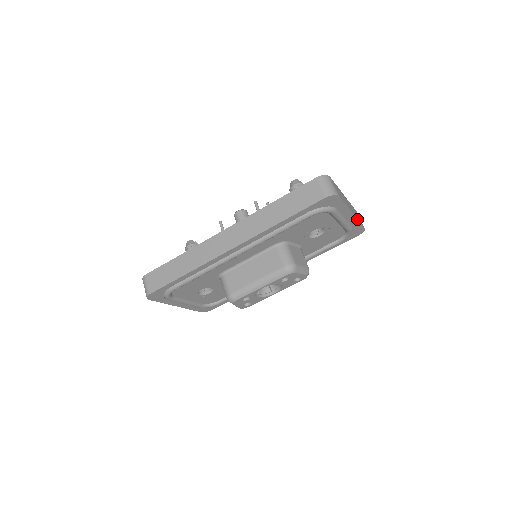
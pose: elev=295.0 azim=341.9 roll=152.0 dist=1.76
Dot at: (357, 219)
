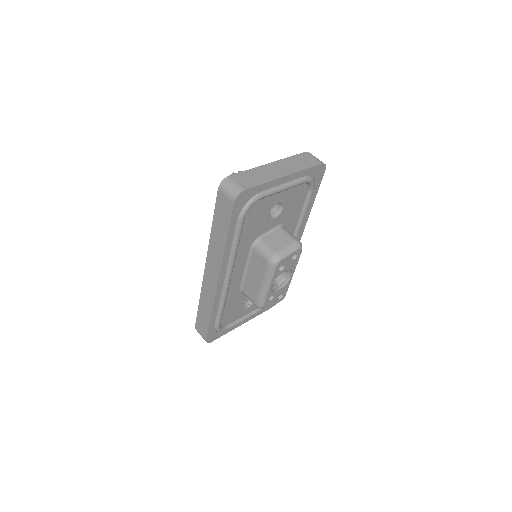
Dot at: (299, 171)
